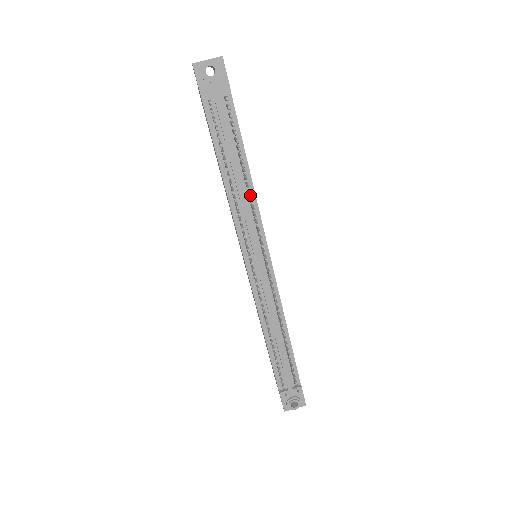
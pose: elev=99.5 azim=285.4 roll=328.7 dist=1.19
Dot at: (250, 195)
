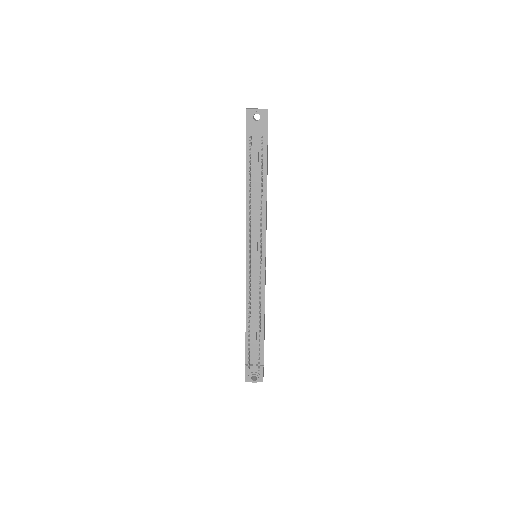
Dot at: (261, 210)
